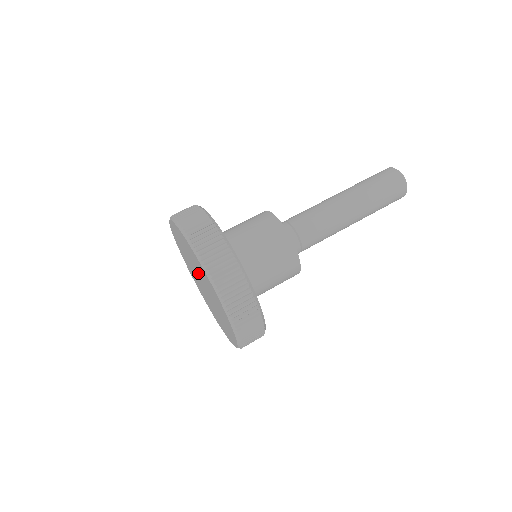
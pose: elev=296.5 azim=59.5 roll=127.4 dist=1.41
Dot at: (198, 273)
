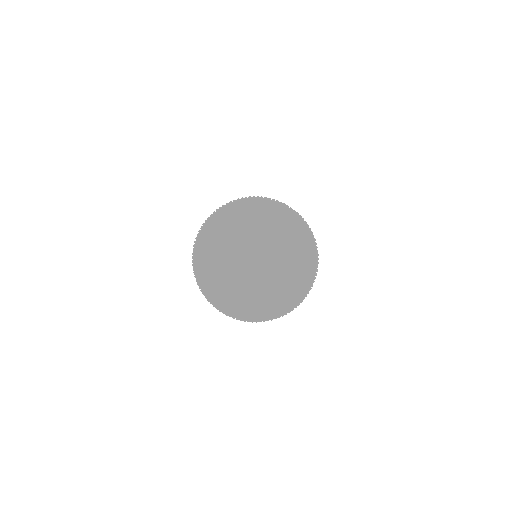
Dot at: (247, 246)
